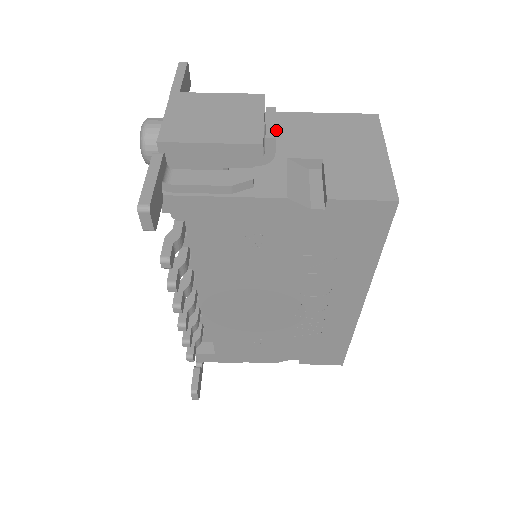
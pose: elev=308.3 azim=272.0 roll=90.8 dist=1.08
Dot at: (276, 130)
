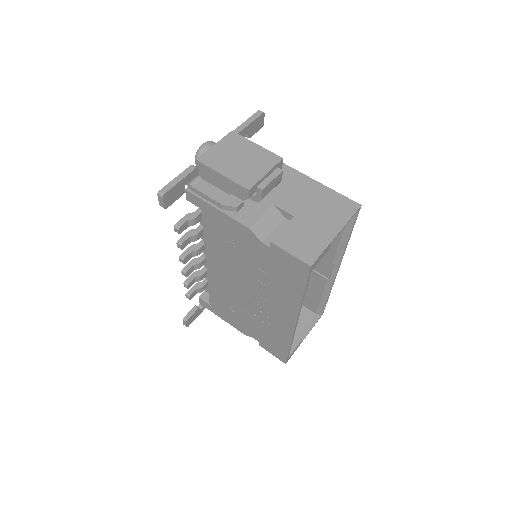
Dot at: (285, 183)
